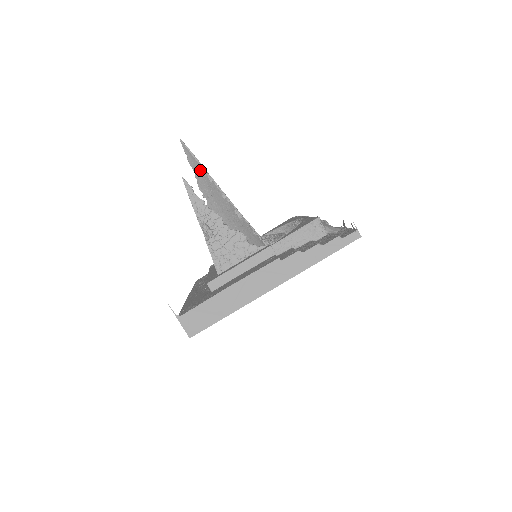
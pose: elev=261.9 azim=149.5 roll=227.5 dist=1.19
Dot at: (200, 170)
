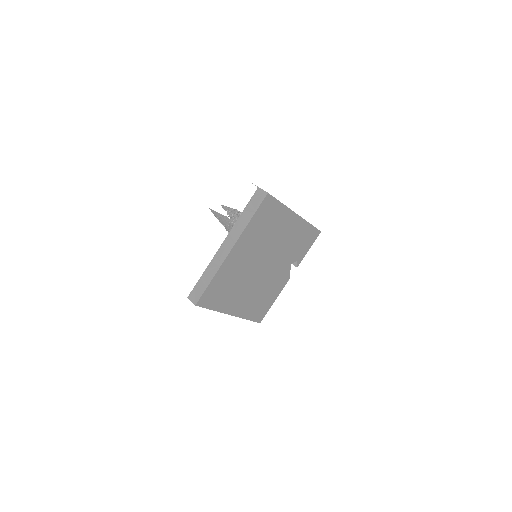
Dot at: (222, 216)
